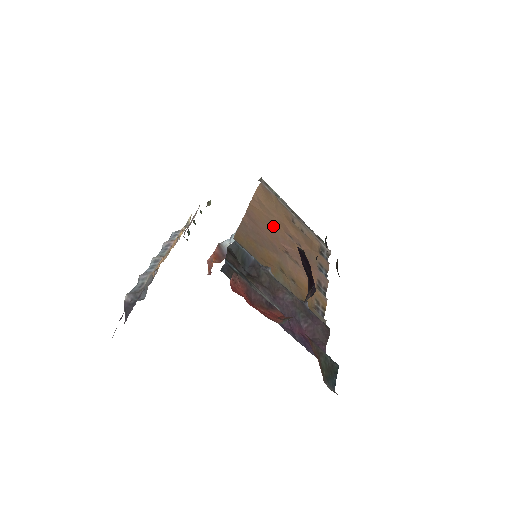
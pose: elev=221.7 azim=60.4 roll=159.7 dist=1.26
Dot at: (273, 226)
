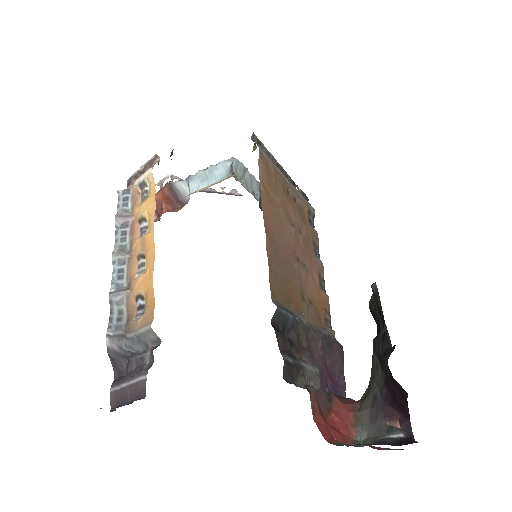
Dot at: (282, 225)
